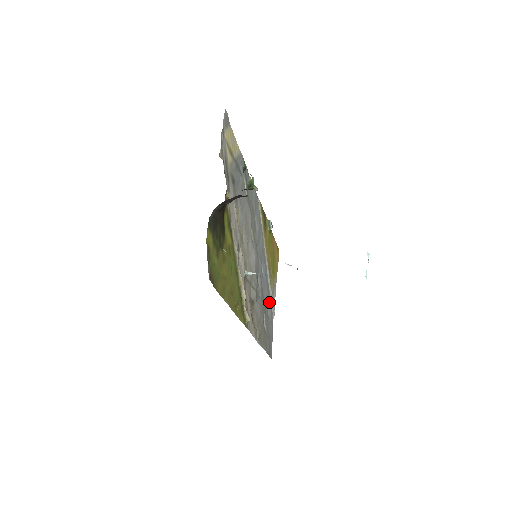
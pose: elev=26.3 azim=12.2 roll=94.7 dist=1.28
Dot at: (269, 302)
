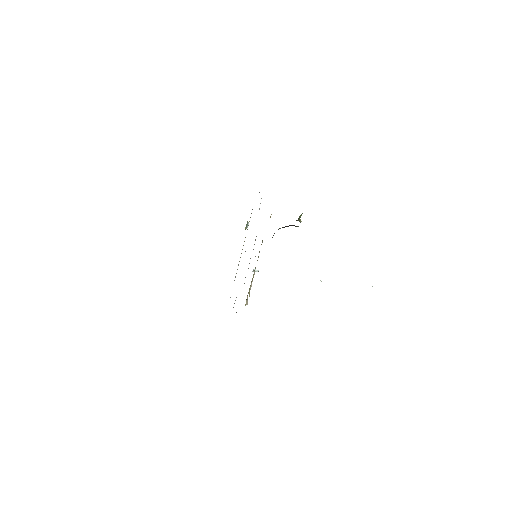
Dot at: occluded
